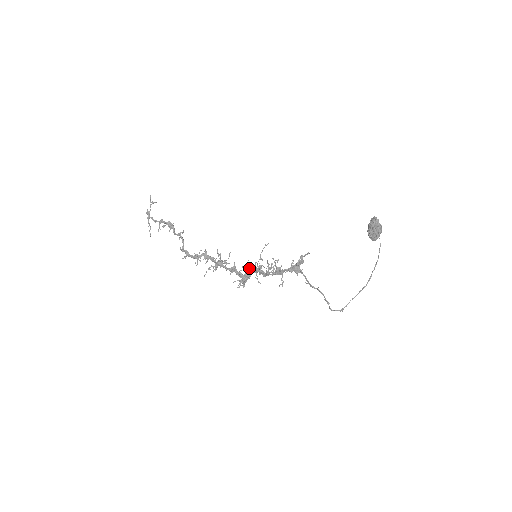
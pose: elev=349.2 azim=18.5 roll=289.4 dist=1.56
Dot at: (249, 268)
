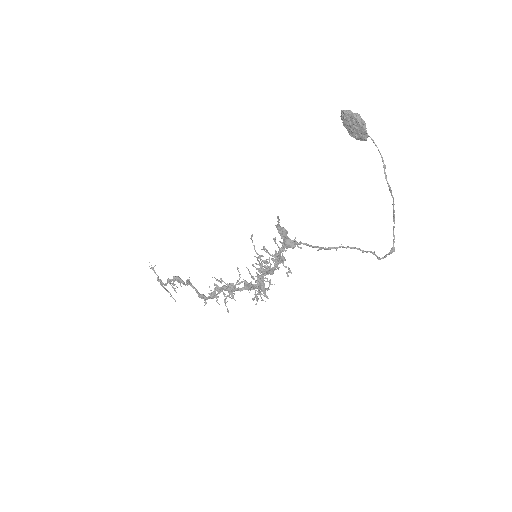
Dot at: occluded
